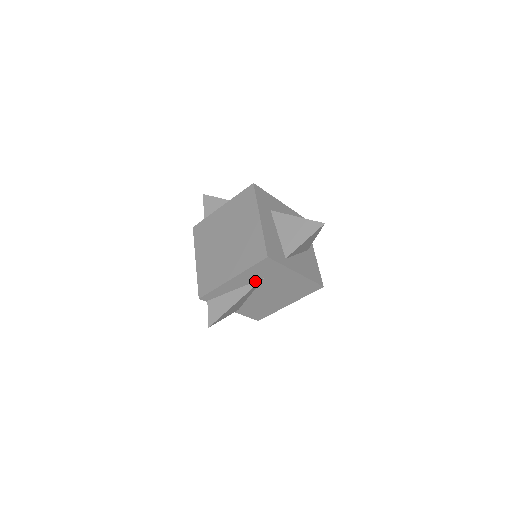
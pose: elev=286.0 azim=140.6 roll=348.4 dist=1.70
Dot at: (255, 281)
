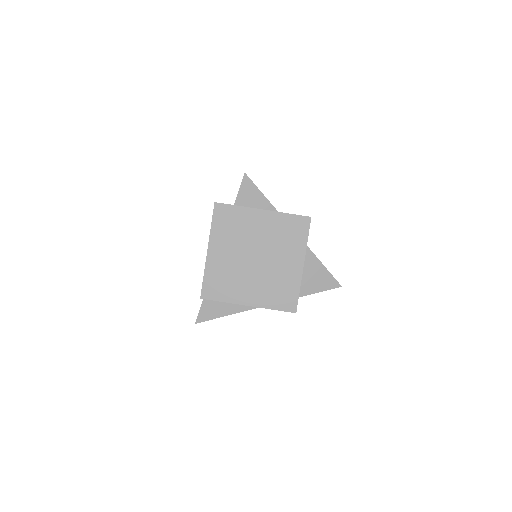
Dot at: occluded
